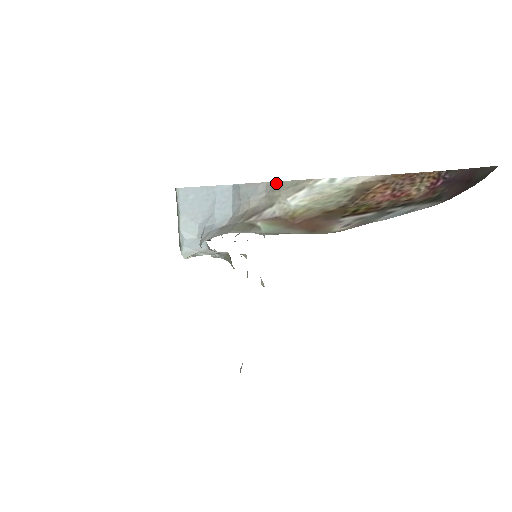
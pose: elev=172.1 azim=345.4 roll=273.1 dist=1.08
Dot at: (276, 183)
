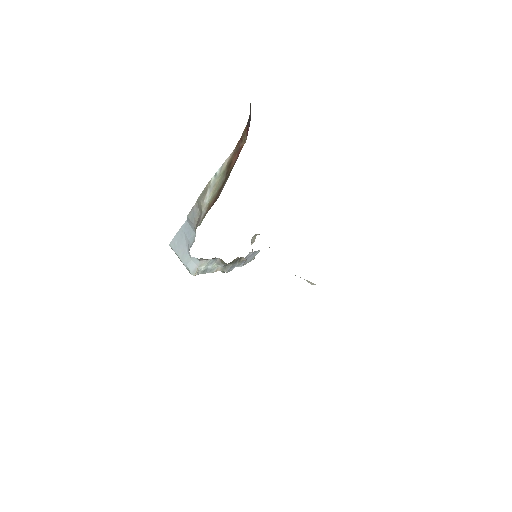
Dot at: (197, 200)
